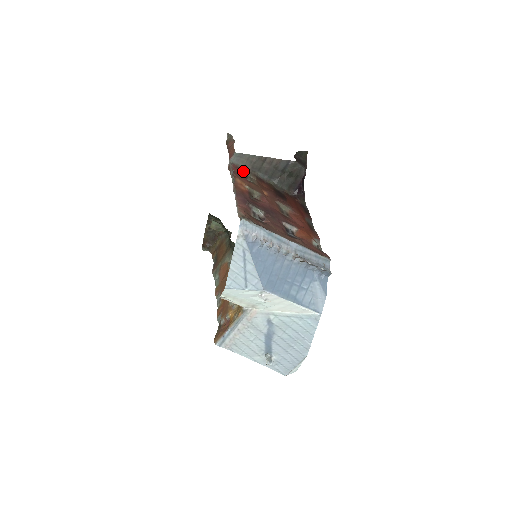
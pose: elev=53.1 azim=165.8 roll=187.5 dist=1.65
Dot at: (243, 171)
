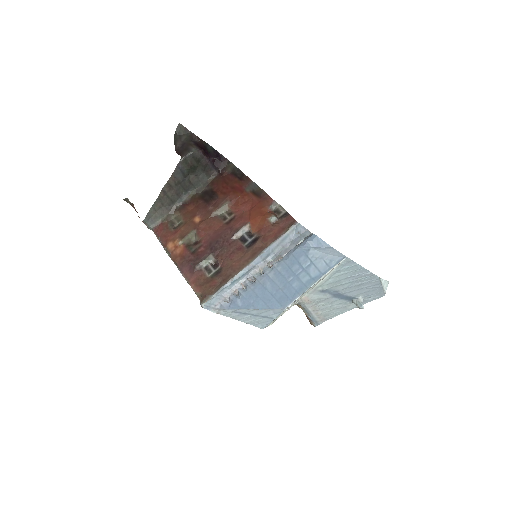
Dot at: (165, 223)
